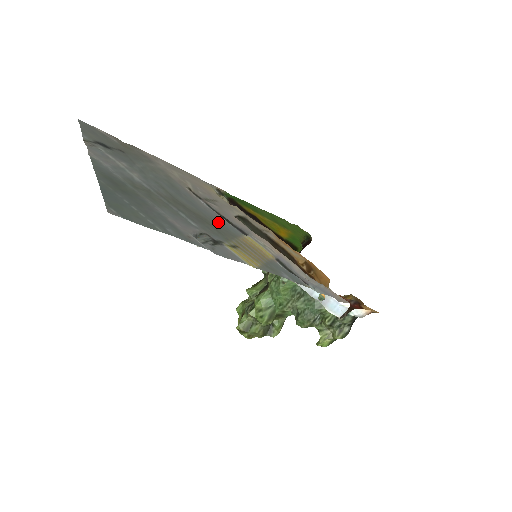
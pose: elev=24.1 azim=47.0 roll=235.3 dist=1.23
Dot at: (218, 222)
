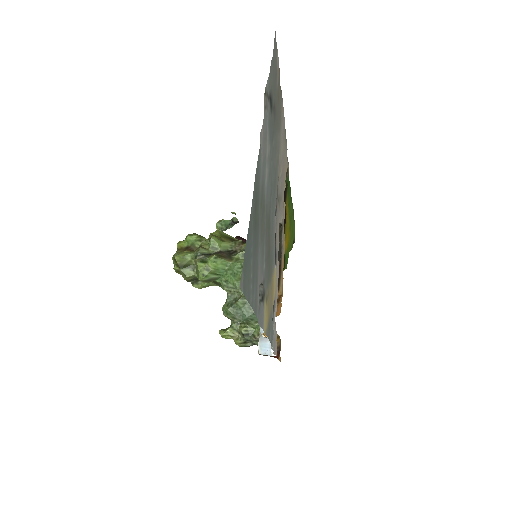
Dot at: (273, 250)
